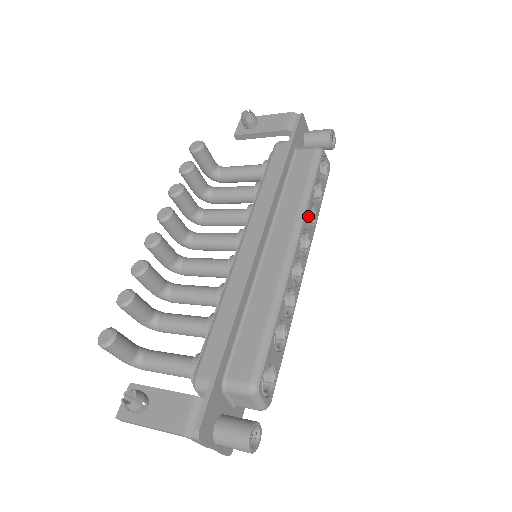
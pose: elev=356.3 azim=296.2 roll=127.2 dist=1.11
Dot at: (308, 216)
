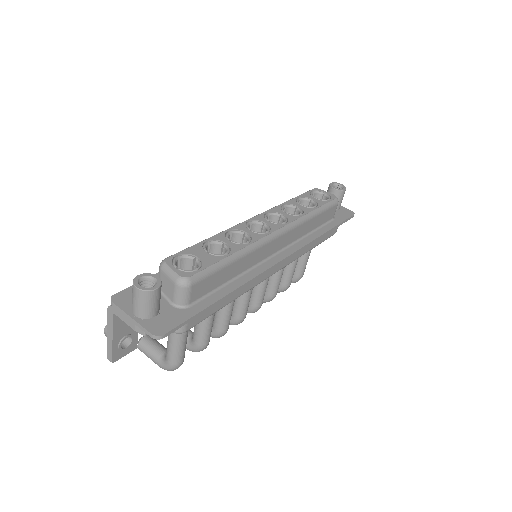
Dot at: occluded
